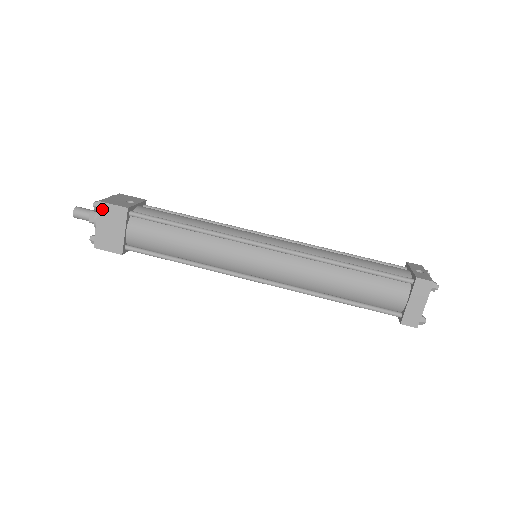
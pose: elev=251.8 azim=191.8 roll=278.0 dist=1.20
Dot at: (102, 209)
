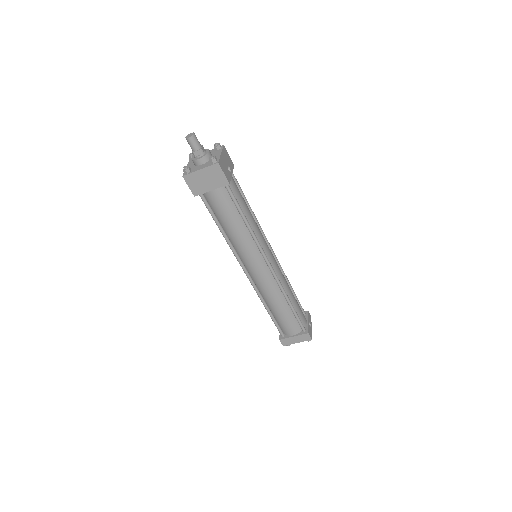
Dot at: (215, 168)
